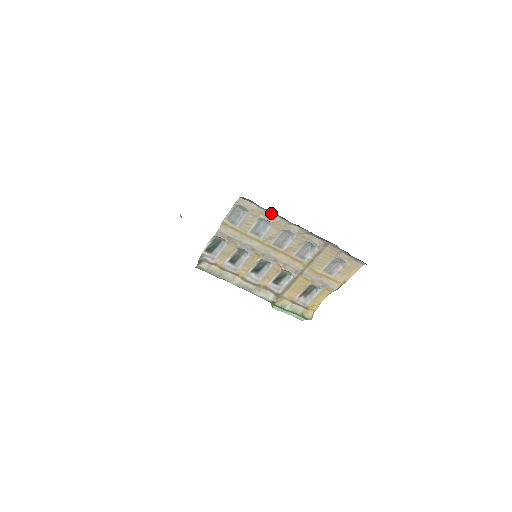
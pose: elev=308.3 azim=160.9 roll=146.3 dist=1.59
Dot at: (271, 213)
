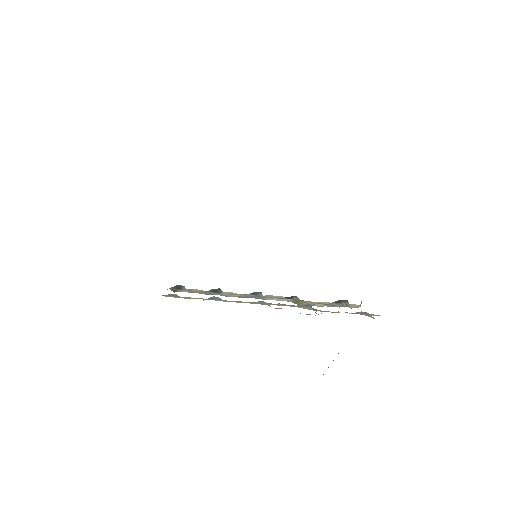
Dot at: occluded
